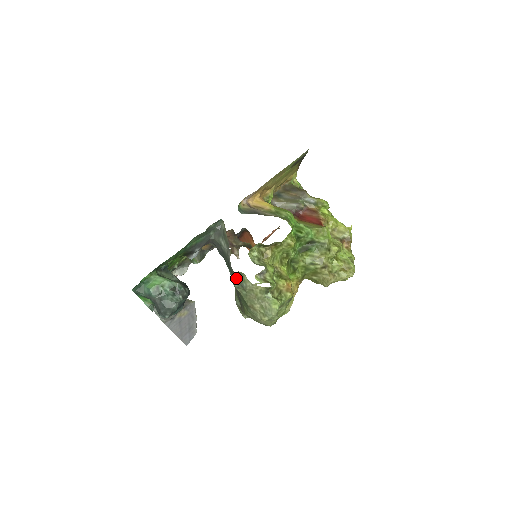
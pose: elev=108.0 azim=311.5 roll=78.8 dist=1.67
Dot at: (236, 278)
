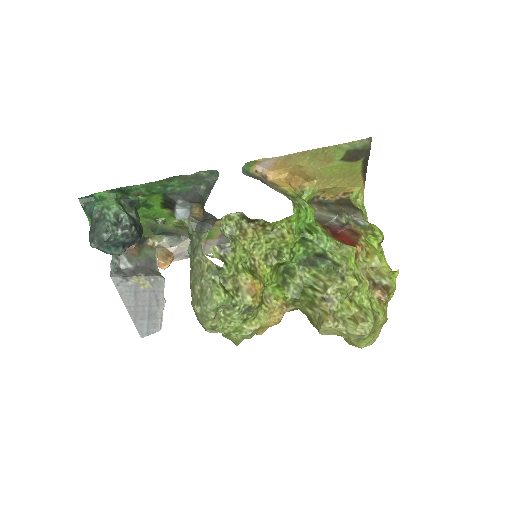
Dot at: (192, 241)
